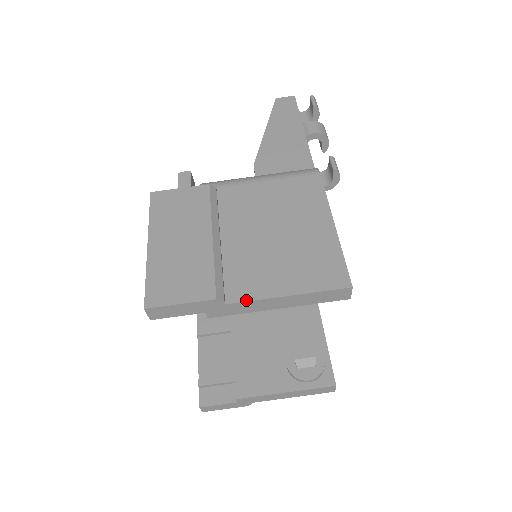
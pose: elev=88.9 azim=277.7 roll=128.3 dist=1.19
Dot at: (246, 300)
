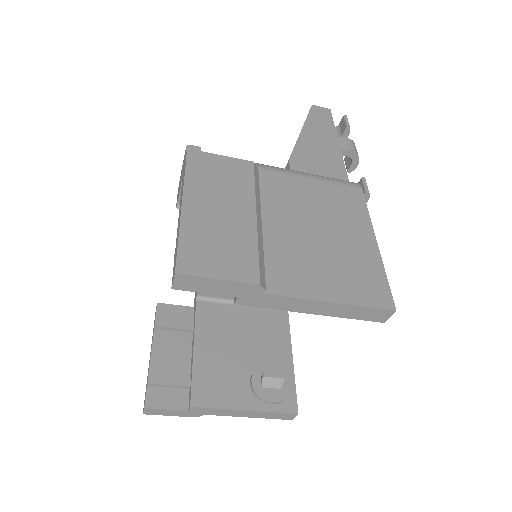
Dot at: (288, 295)
